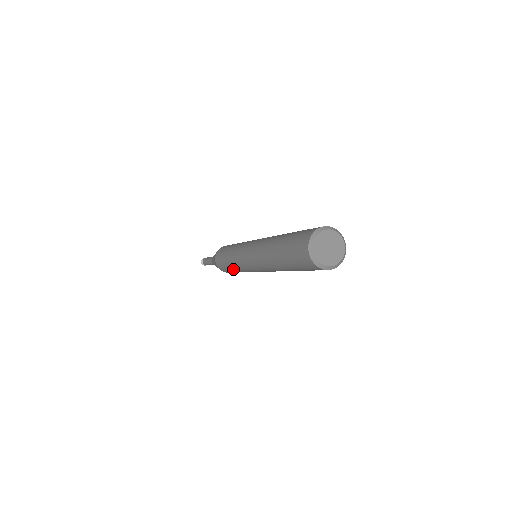
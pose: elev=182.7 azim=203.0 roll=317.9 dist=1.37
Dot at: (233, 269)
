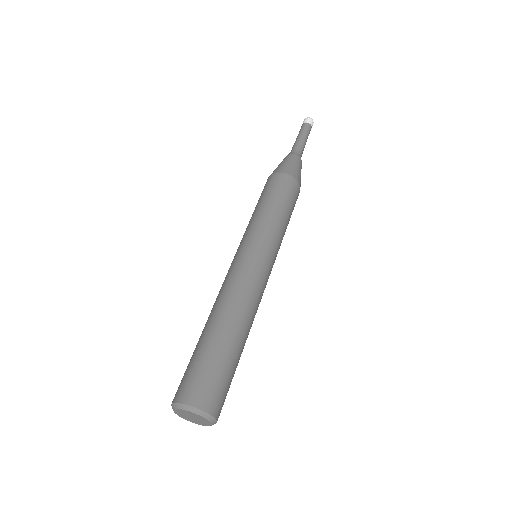
Dot at: occluded
